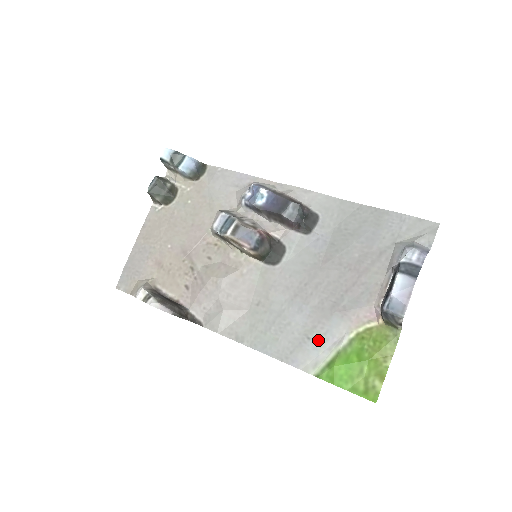
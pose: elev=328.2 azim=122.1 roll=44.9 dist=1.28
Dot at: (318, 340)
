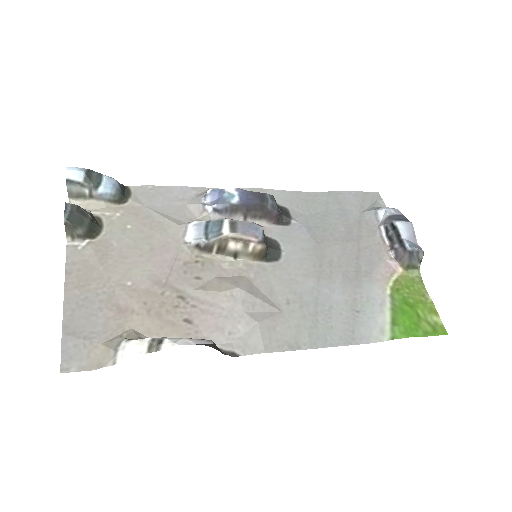
Dot at: (366, 309)
